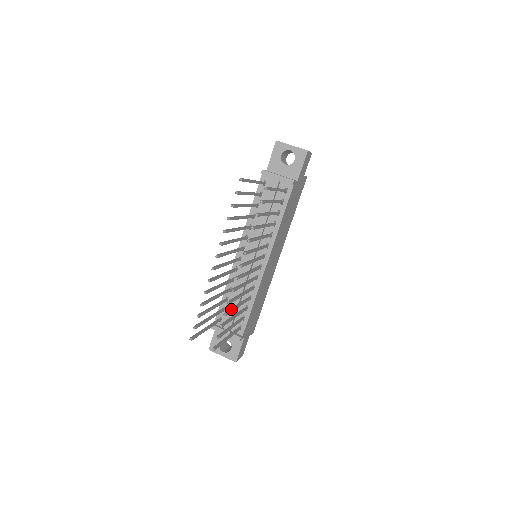
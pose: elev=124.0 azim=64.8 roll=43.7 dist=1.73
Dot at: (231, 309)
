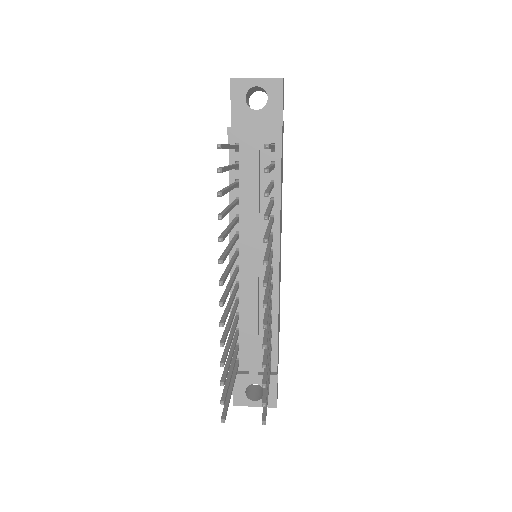
Dot at: (265, 351)
